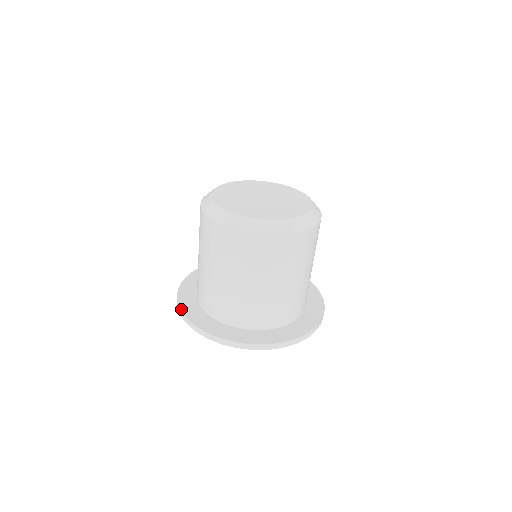
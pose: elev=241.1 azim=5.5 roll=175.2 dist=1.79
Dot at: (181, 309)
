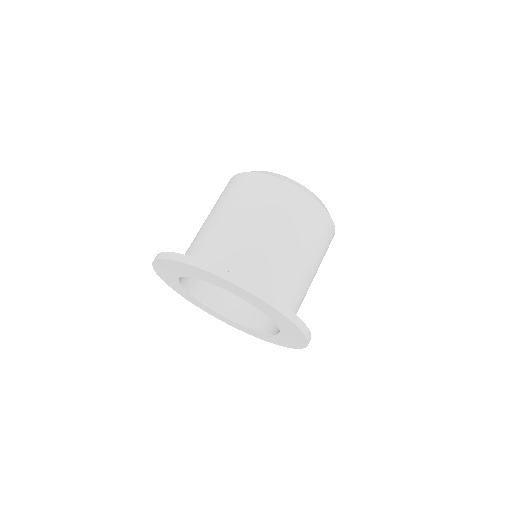
Dot at: (162, 252)
